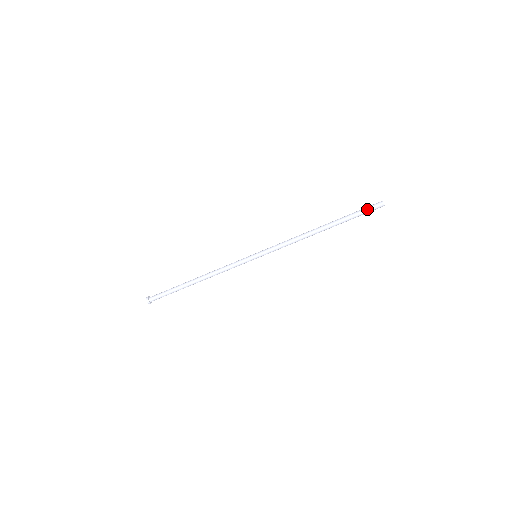
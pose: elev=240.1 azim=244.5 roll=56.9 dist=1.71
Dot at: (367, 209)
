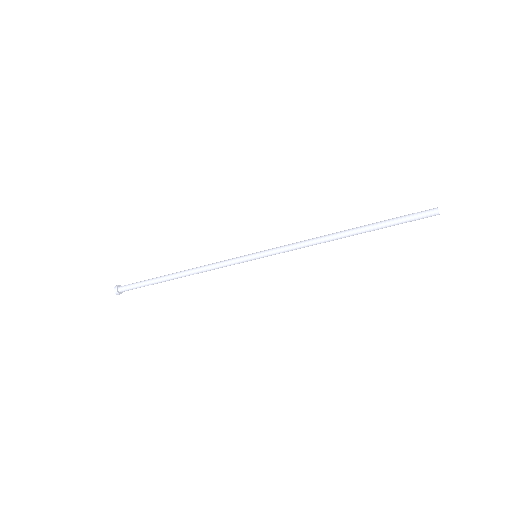
Dot at: (415, 220)
